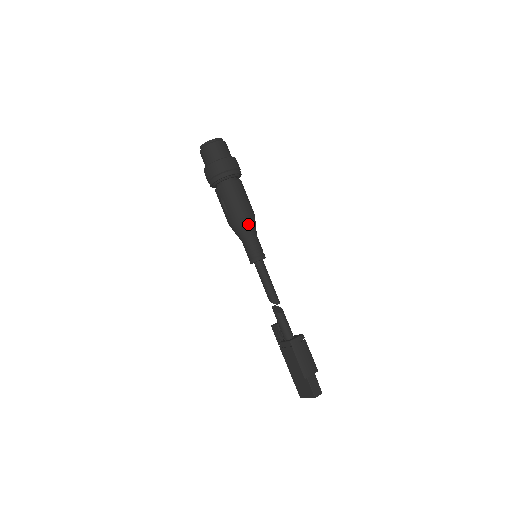
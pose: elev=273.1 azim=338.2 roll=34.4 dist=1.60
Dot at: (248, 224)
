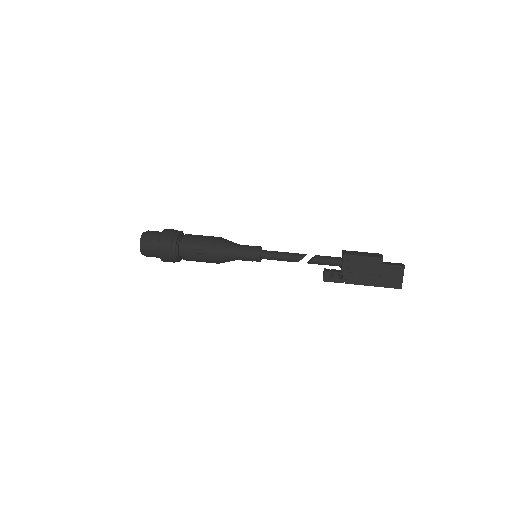
Dot at: (227, 241)
